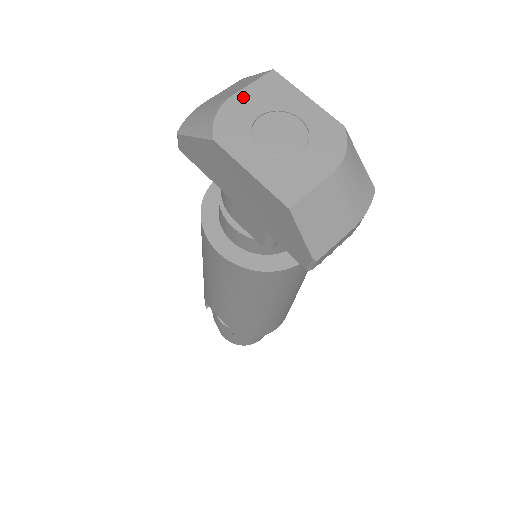
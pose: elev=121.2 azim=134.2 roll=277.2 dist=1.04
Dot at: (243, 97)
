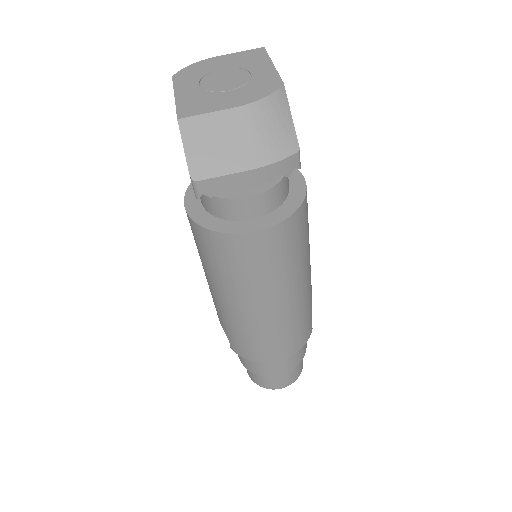
Dot at: (222, 58)
